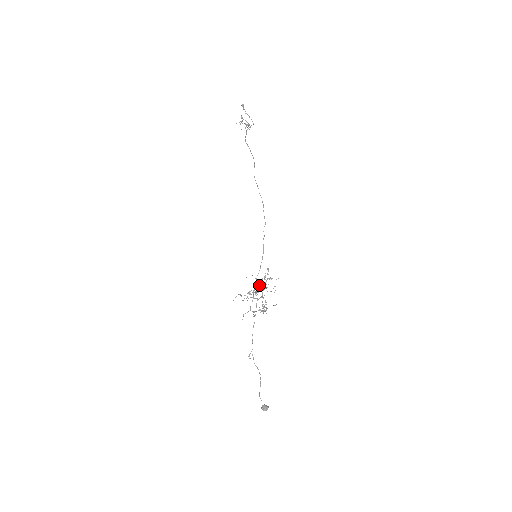
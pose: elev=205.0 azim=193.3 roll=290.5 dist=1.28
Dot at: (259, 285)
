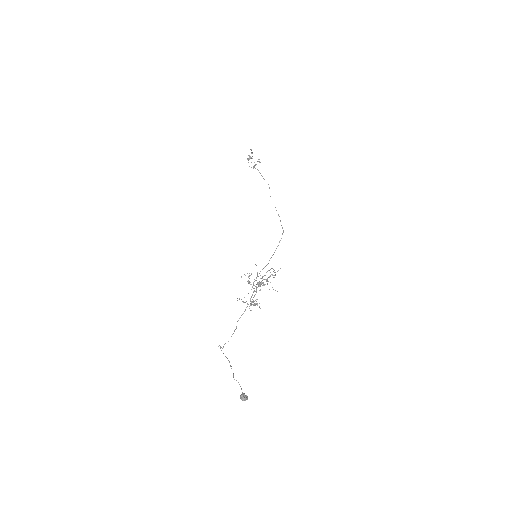
Dot at: occluded
